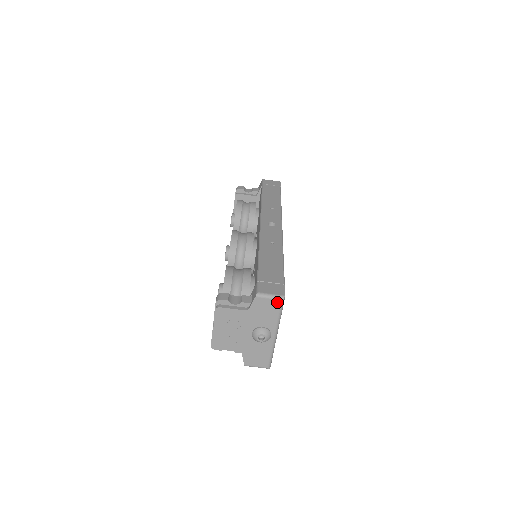
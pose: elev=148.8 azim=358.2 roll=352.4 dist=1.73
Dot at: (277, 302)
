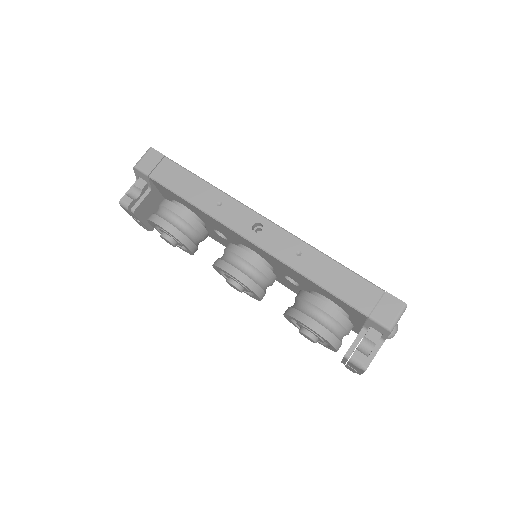
Dot at: occluded
